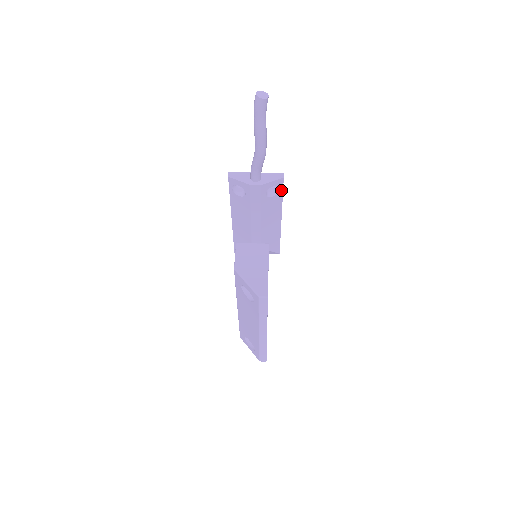
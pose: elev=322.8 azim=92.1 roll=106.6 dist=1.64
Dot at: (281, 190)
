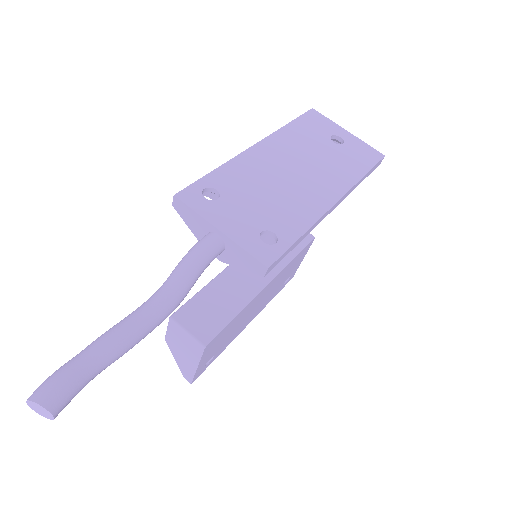
Dot at: occluded
